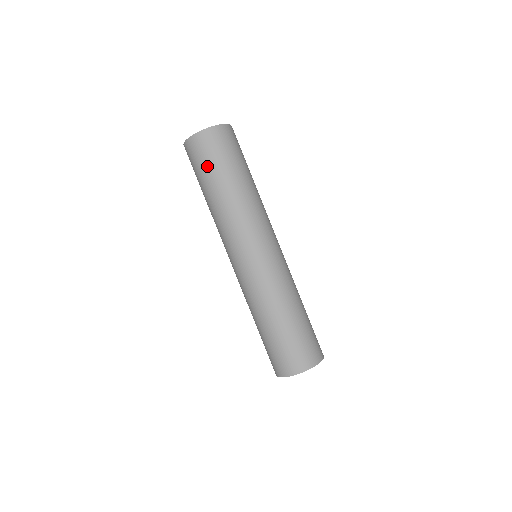
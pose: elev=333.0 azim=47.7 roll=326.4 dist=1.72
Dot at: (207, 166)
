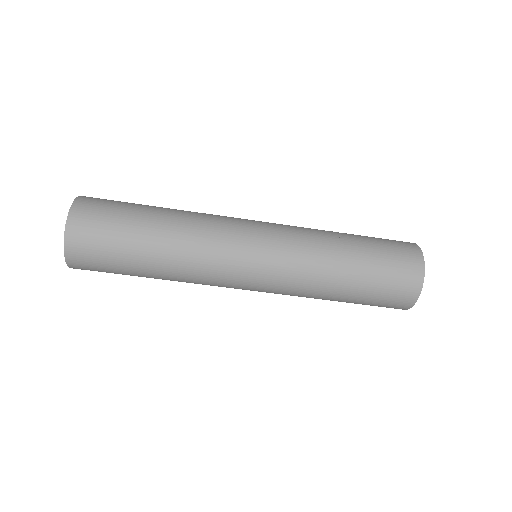
Dot at: (114, 261)
